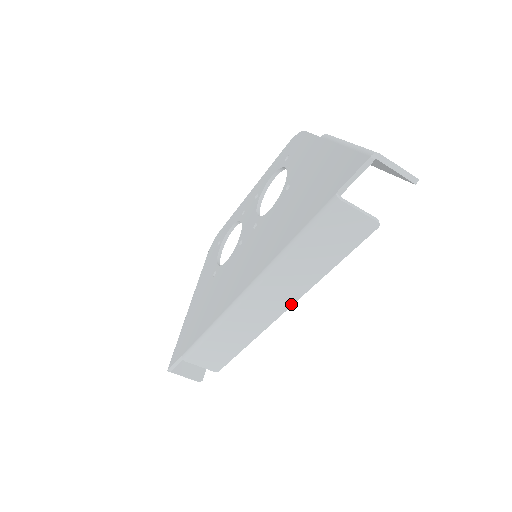
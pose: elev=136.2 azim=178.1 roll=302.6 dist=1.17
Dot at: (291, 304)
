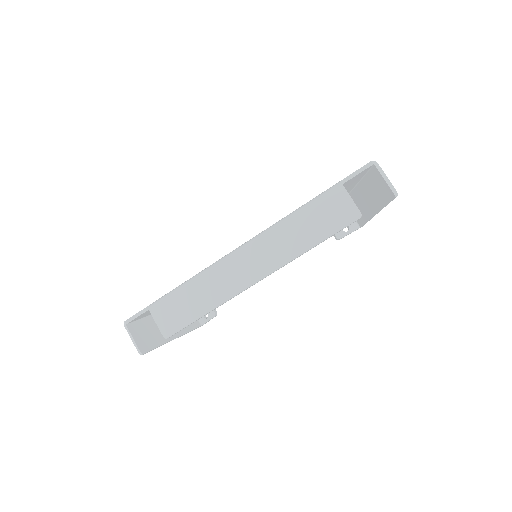
Dot at: (268, 274)
